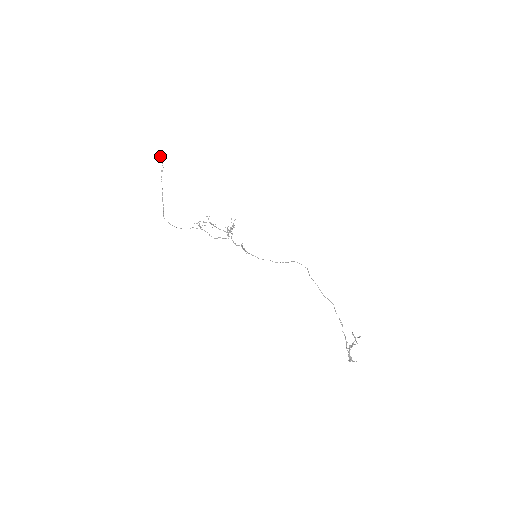
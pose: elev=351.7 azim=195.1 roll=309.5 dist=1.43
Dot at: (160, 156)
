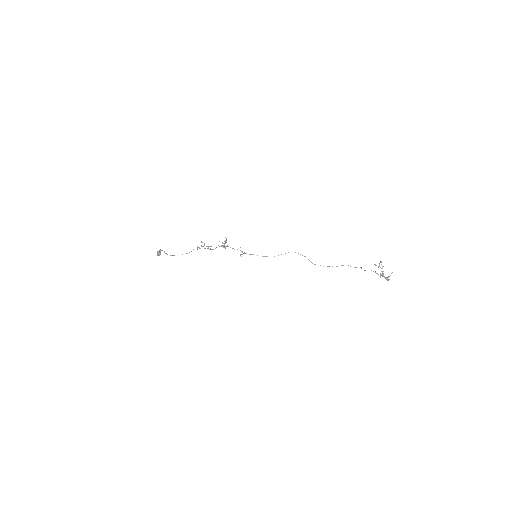
Dot at: (157, 252)
